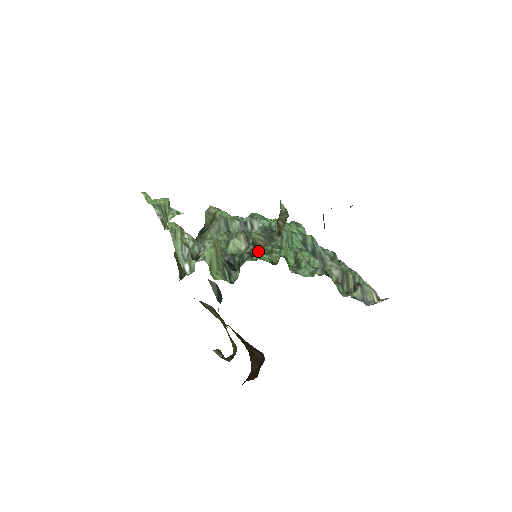
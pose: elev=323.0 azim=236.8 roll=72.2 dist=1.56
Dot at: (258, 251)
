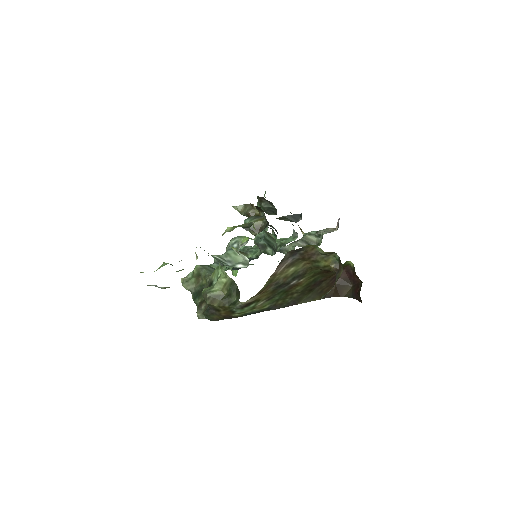
Dot at: (263, 227)
